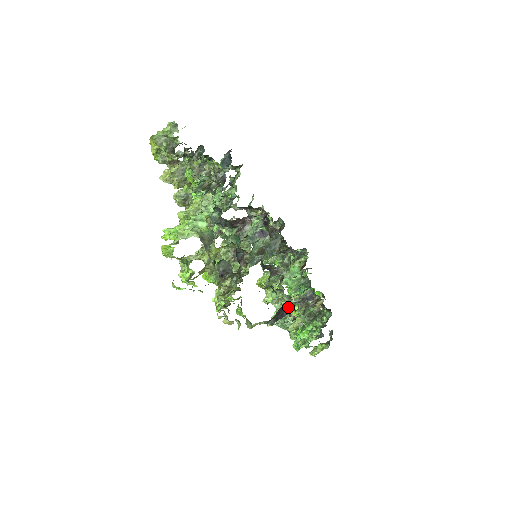
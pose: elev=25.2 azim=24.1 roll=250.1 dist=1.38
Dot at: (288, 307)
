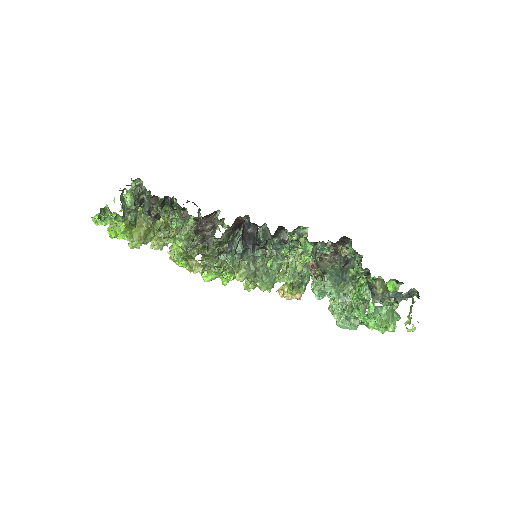
Dot at: (253, 227)
